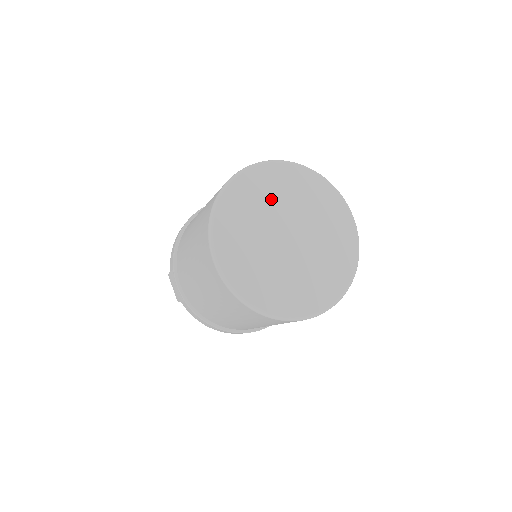
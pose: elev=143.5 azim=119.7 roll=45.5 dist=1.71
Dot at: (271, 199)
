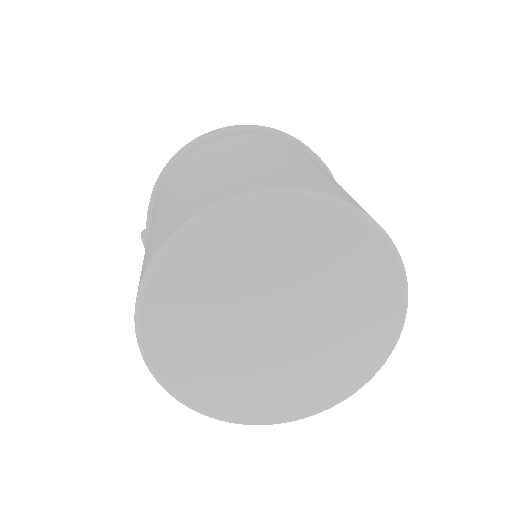
Dot at: (256, 265)
